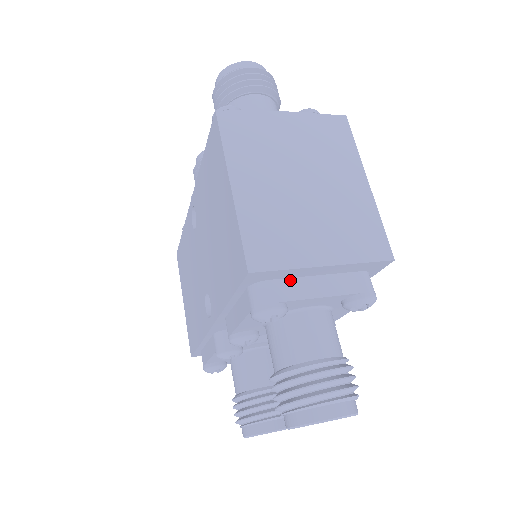
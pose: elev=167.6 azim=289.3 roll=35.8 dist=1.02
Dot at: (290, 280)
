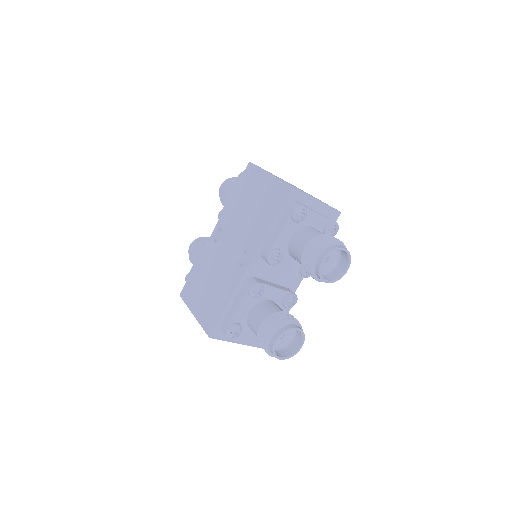
Dot at: (304, 205)
